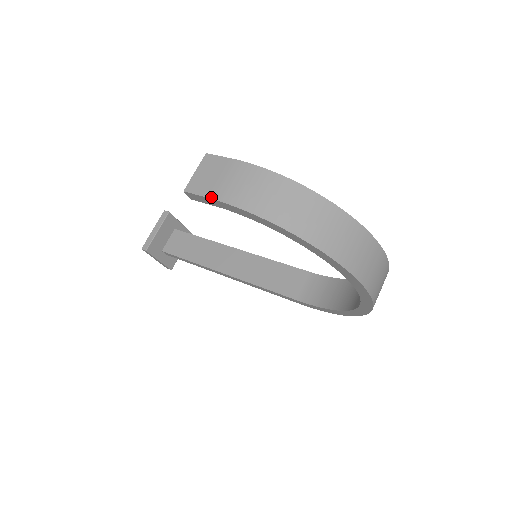
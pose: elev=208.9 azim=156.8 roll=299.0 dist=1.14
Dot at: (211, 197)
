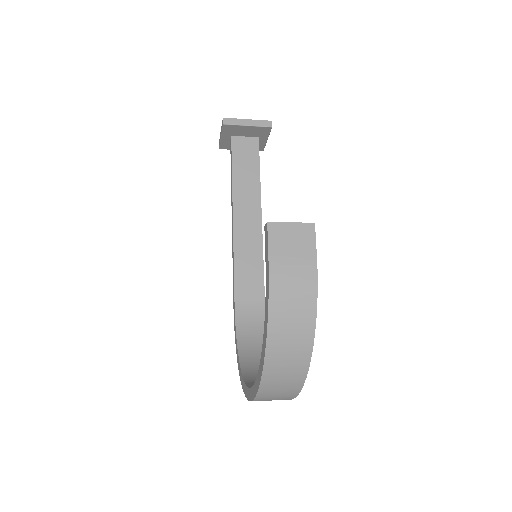
Dot at: (270, 257)
